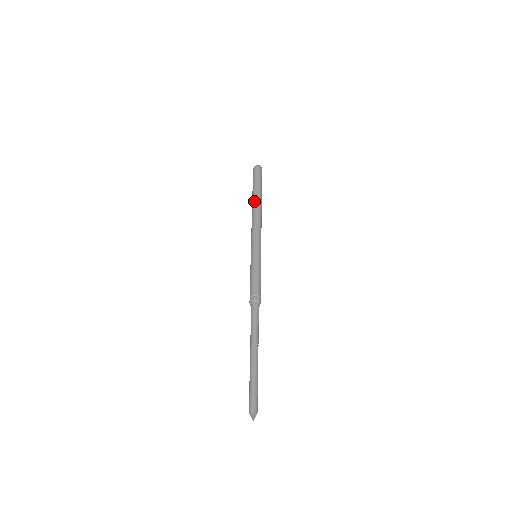
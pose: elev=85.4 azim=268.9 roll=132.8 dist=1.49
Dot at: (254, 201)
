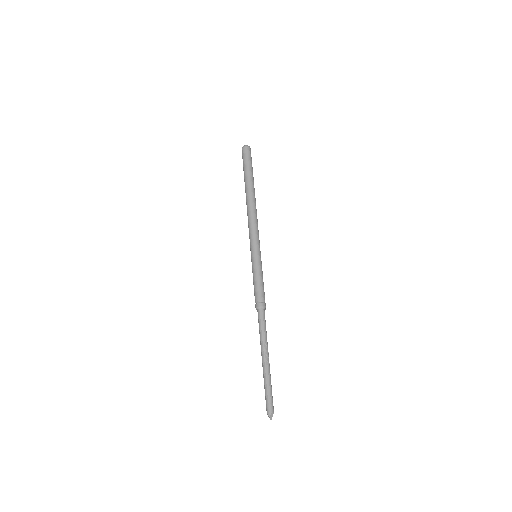
Dot at: (246, 193)
